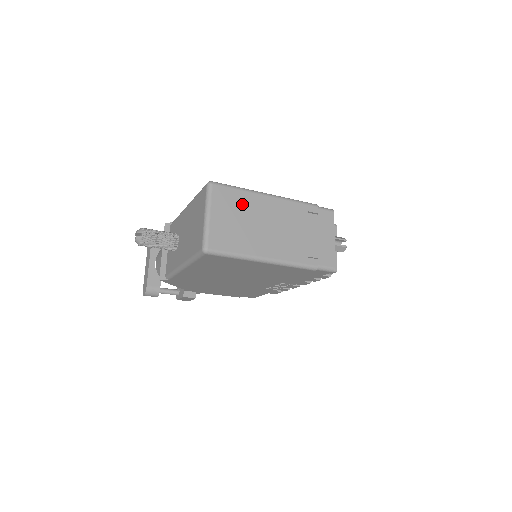
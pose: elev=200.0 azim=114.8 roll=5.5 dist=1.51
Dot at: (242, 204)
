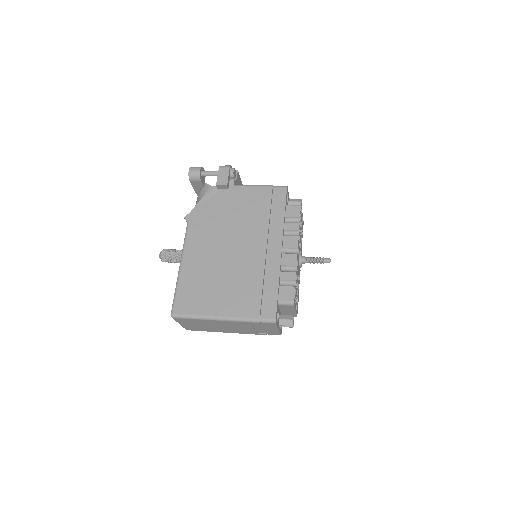
Dot at: (198, 322)
